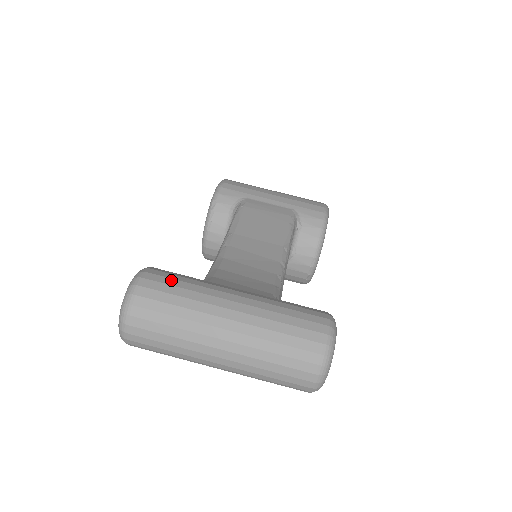
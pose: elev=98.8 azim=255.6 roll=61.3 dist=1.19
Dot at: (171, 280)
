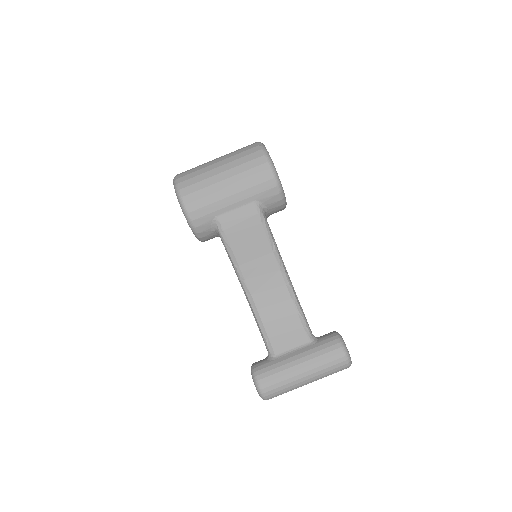
Dot at: (274, 386)
